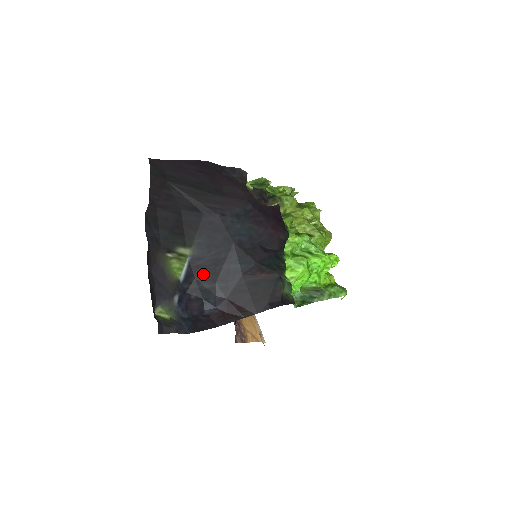
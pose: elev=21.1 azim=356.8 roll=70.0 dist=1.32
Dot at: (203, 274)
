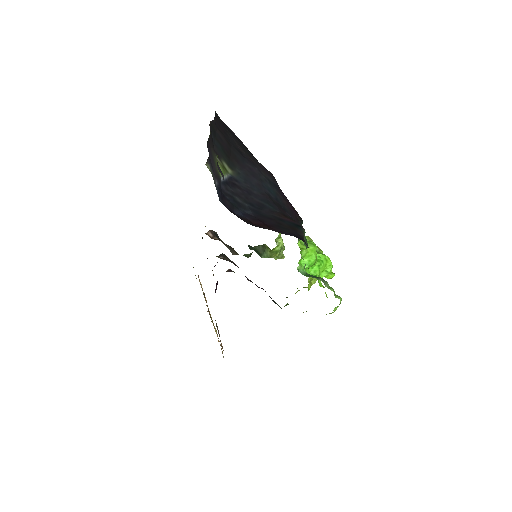
Dot at: (238, 191)
